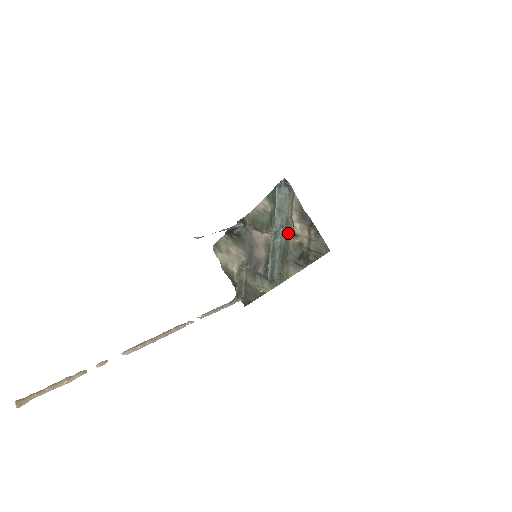
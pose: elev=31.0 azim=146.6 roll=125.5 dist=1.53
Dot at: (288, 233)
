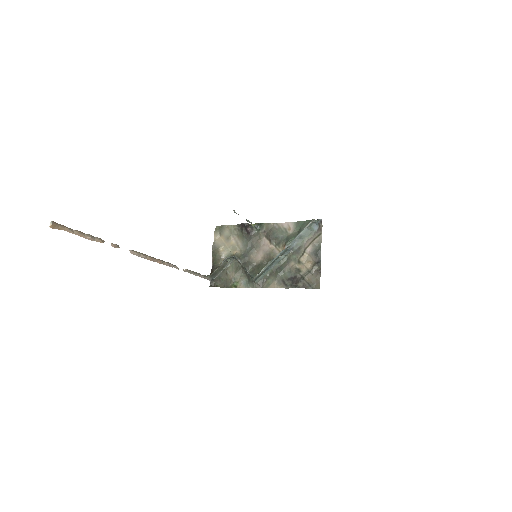
Dot at: (294, 257)
